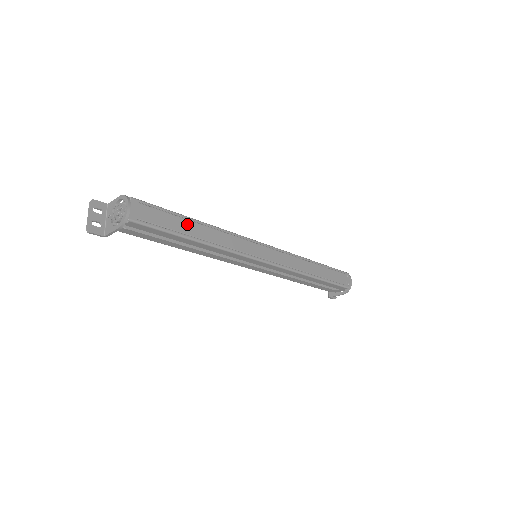
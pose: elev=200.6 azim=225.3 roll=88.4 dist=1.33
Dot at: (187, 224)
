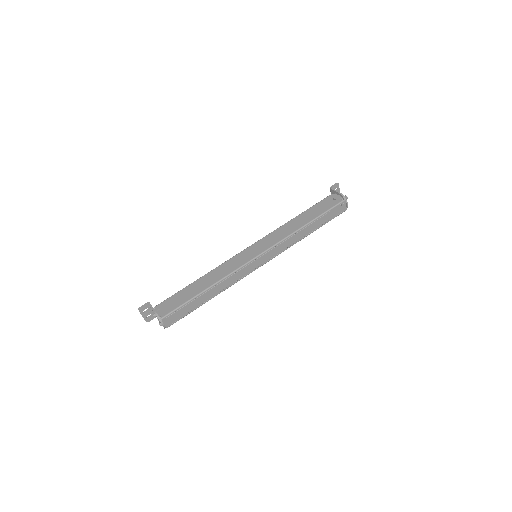
Dot at: (200, 299)
